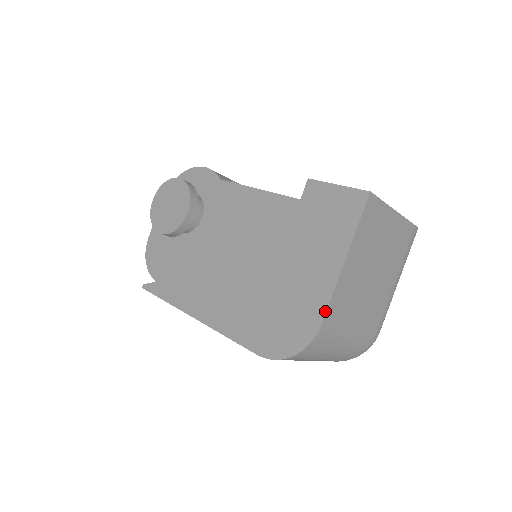
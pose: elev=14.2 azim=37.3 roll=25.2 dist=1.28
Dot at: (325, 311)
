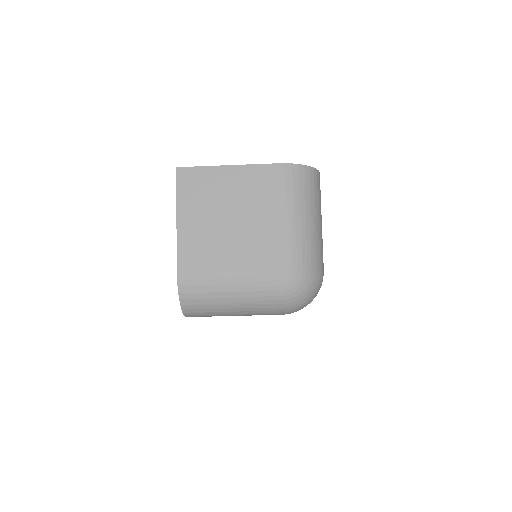
Dot at: (177, 262)
